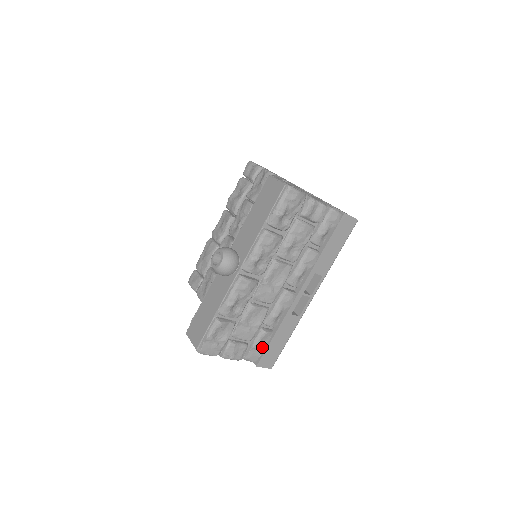
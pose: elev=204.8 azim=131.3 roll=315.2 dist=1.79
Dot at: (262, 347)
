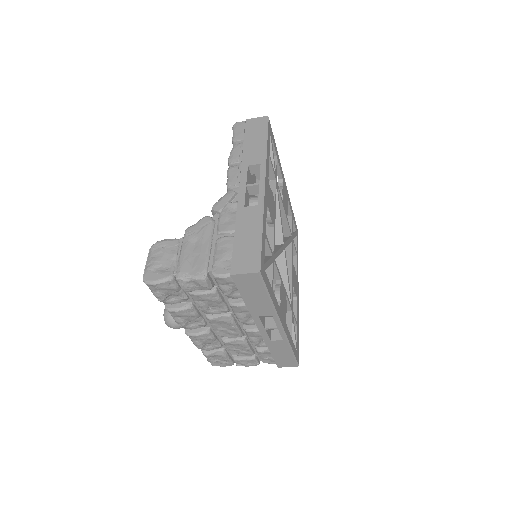
Dot at: (271, 356)
